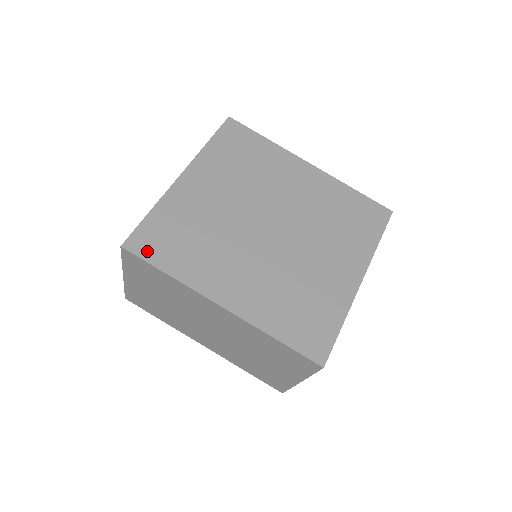
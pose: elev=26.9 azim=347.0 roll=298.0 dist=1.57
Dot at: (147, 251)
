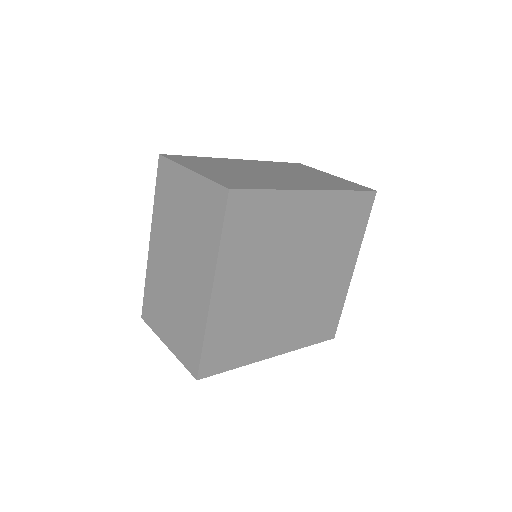
Dot at: (216, 368)
